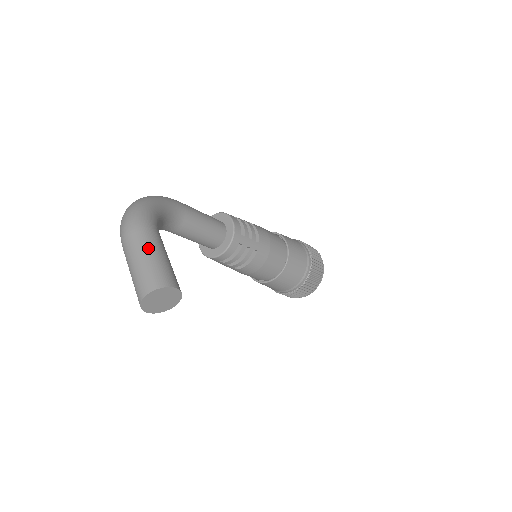
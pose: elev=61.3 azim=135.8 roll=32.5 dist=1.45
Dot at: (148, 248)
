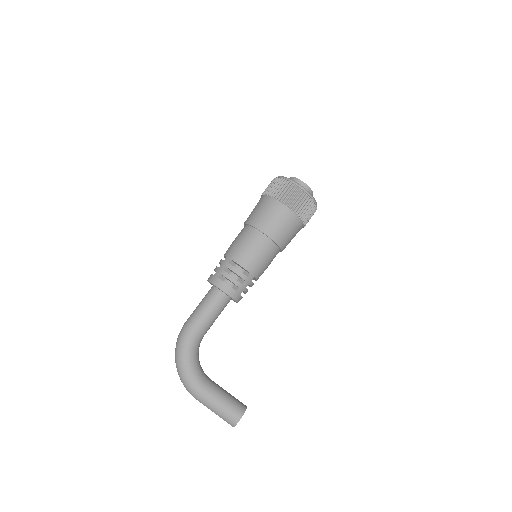
Dot at: (211, 407)
